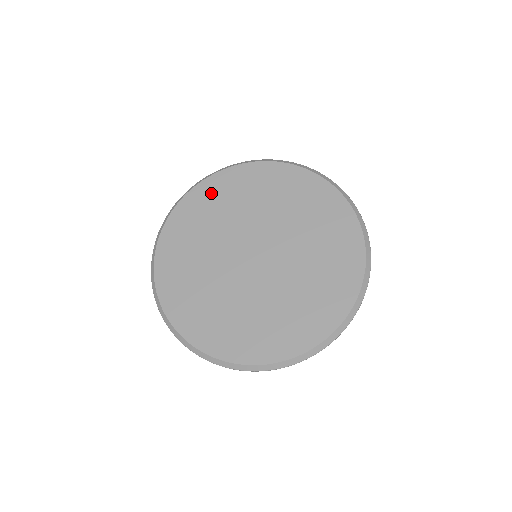
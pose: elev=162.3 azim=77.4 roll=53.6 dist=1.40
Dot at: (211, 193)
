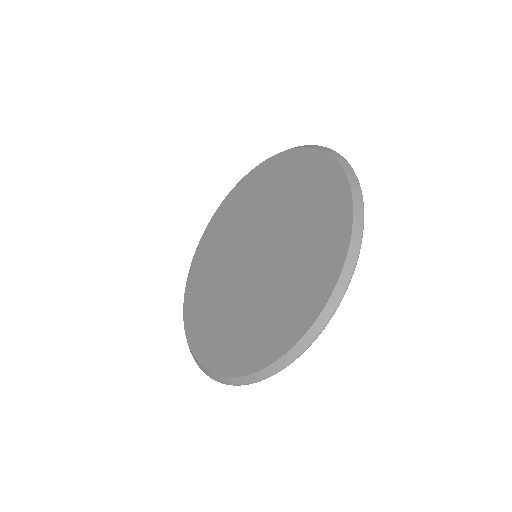
Dot at: (278, 168)
